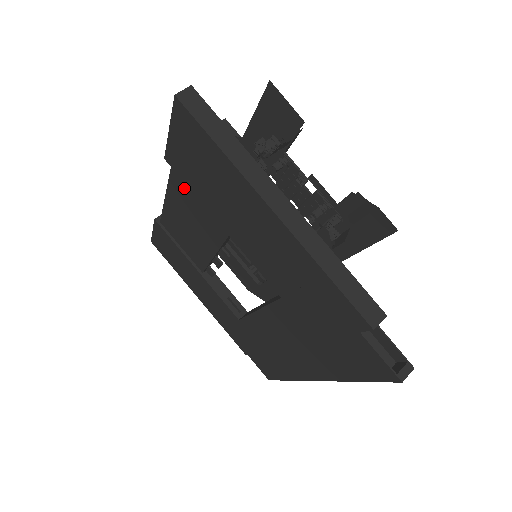
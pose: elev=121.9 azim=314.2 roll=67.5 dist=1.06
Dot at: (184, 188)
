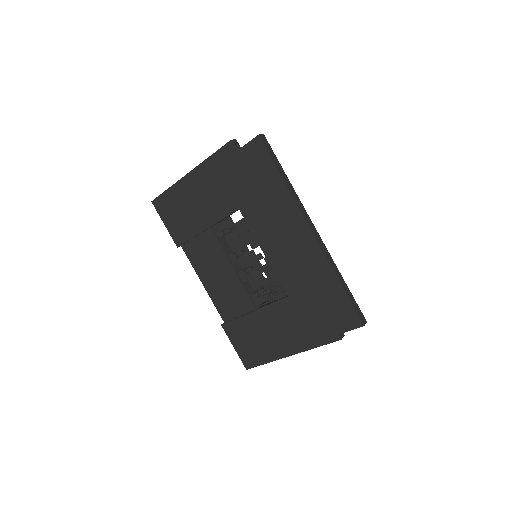
Dot at: (193, 250)
